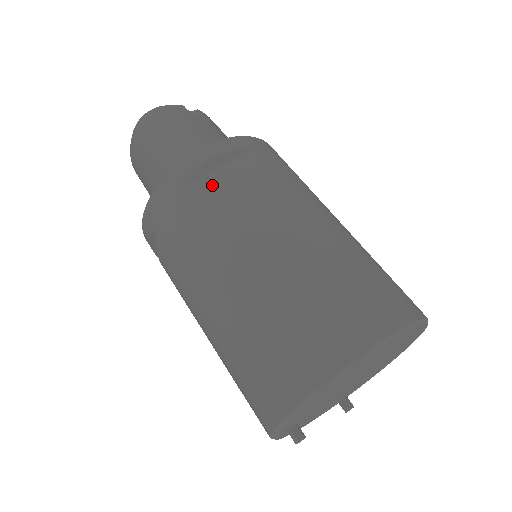
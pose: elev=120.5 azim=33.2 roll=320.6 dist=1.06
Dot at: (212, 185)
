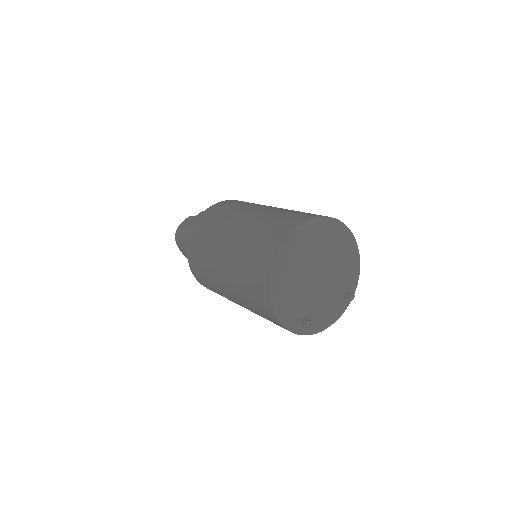
Dot at: (201, 239)
